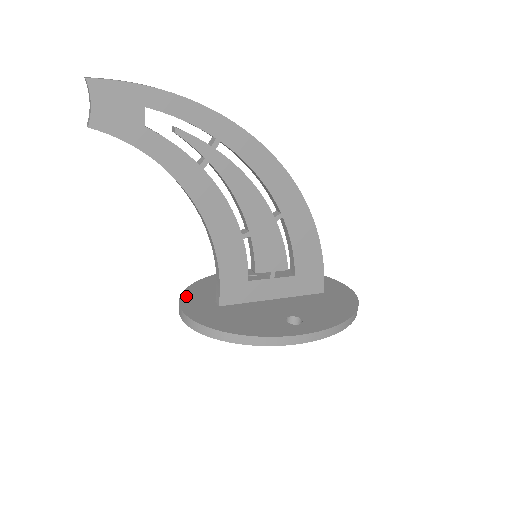
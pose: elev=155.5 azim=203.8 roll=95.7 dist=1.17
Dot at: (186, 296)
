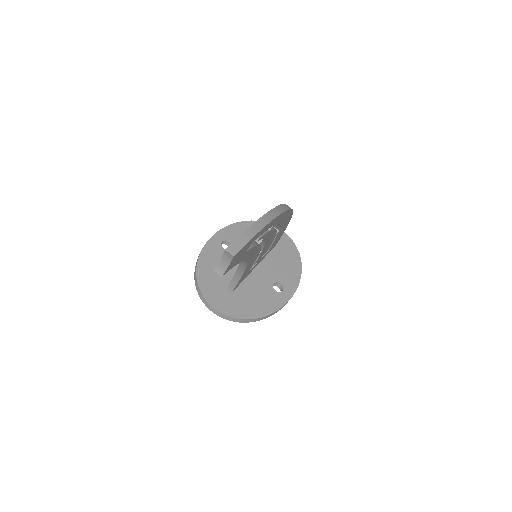
Dot at: (205, 291)
